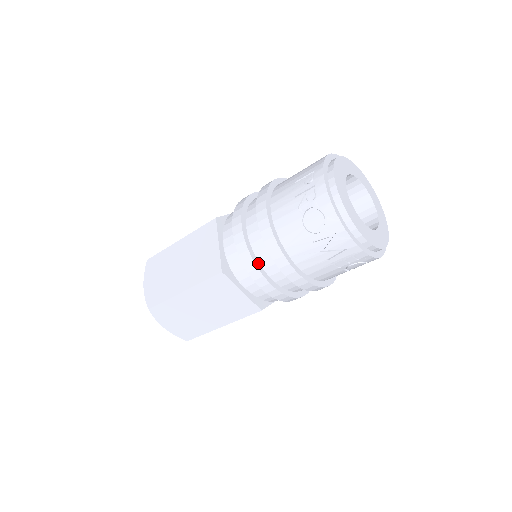
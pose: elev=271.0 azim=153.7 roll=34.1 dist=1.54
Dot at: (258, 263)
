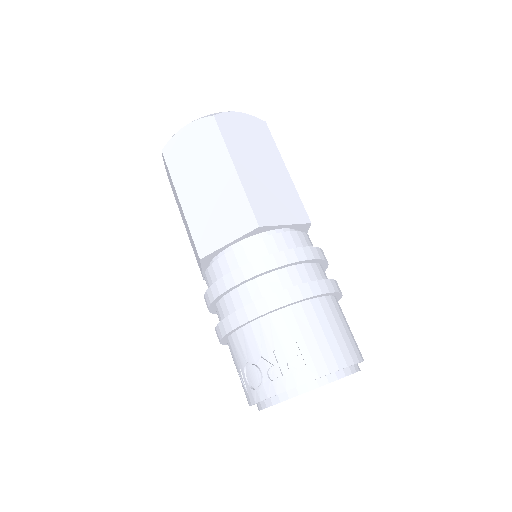
Dot at: (217, 301)
